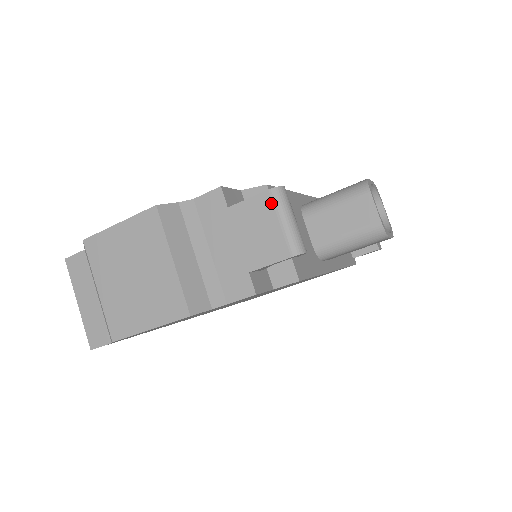
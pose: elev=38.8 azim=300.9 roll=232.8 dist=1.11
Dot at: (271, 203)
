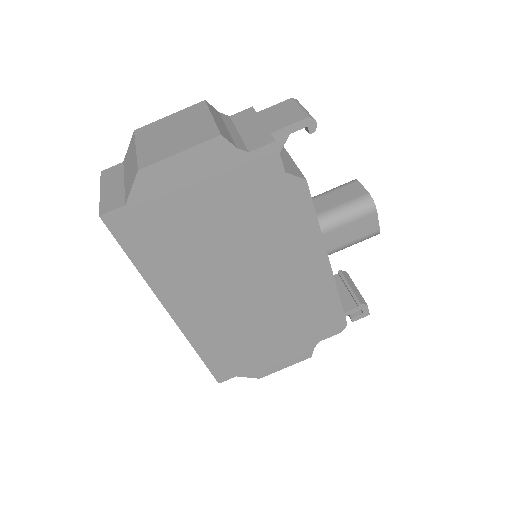
Dot at: (290, 103)
